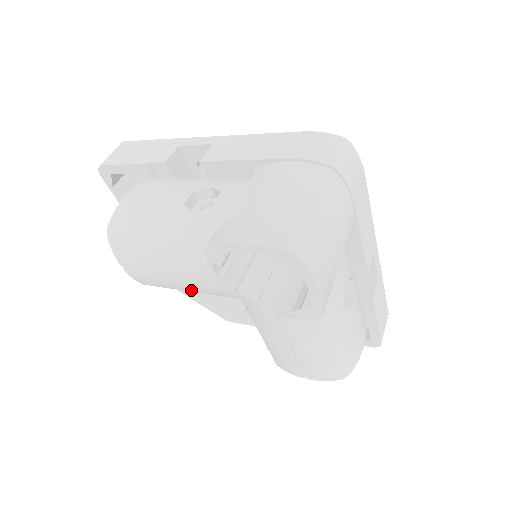
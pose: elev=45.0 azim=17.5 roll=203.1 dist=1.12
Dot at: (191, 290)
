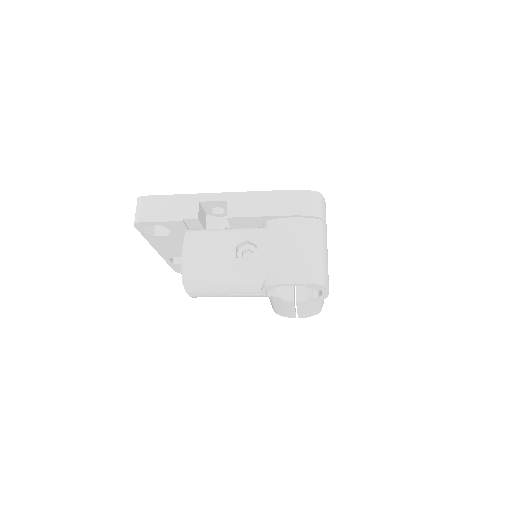
Dot at: occluded
